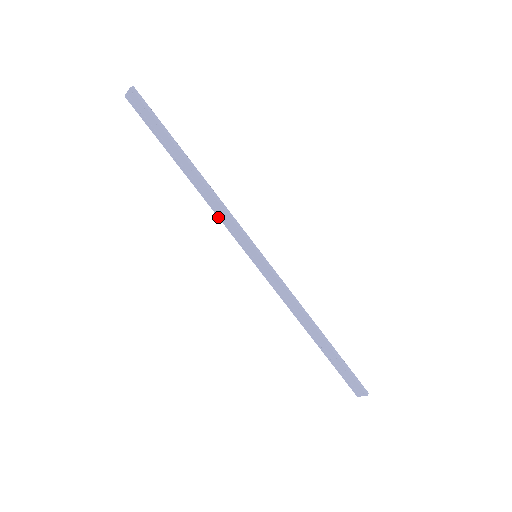
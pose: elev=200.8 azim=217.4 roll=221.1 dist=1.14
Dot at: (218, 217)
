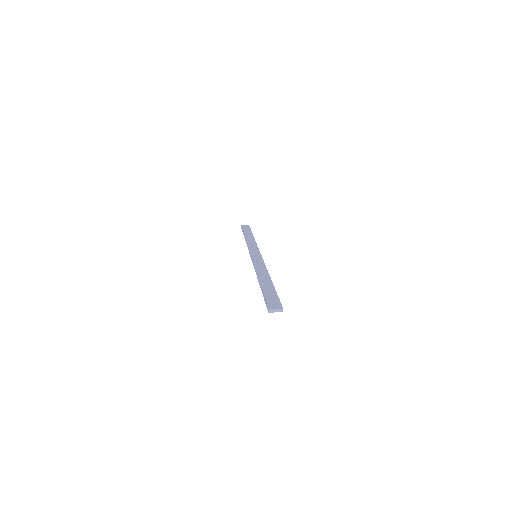
Dot at: occluded
